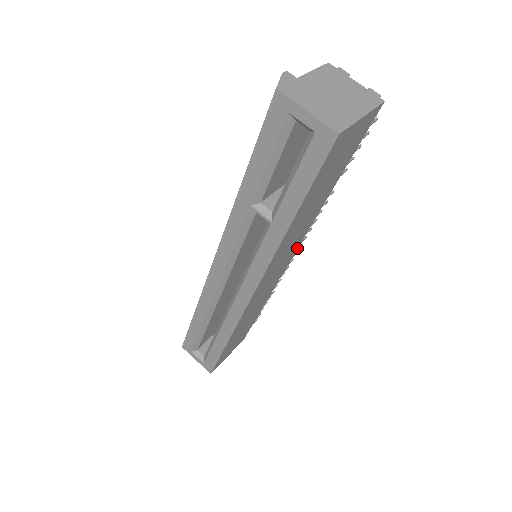
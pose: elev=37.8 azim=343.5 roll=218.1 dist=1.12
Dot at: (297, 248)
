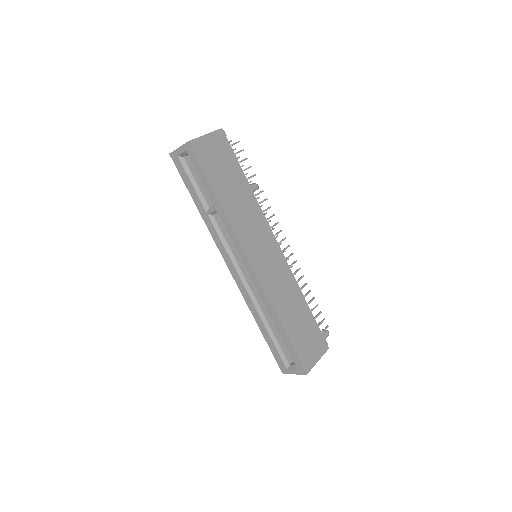
Dot at: (273, 234)
